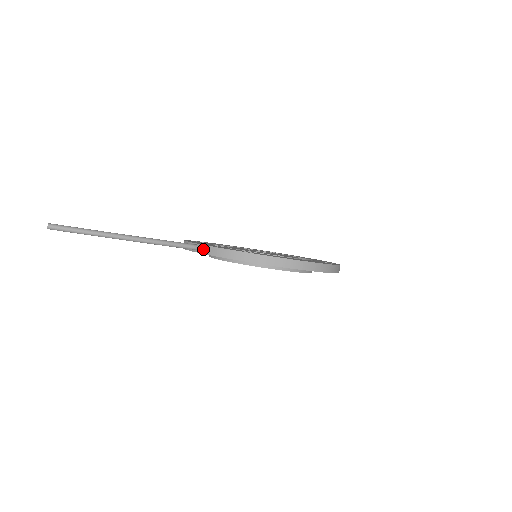
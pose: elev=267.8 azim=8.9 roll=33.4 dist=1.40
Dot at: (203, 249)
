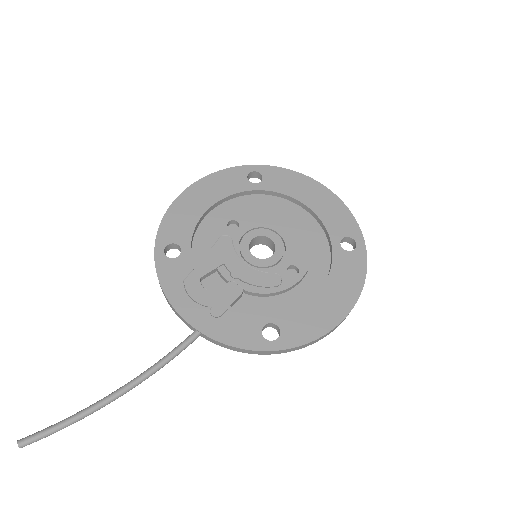
Dot at: (212, 341)
